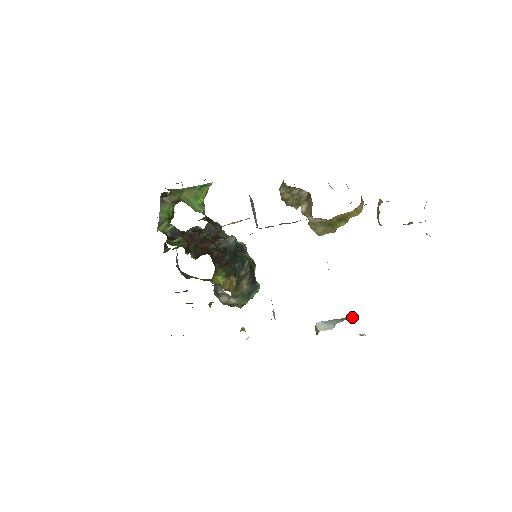
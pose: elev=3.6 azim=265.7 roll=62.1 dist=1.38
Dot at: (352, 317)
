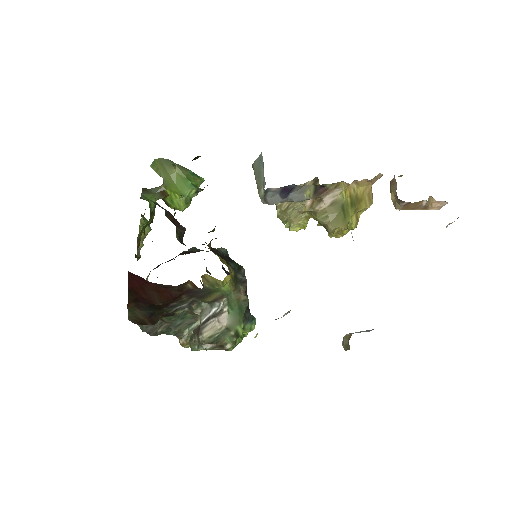
Dot at: occluded
